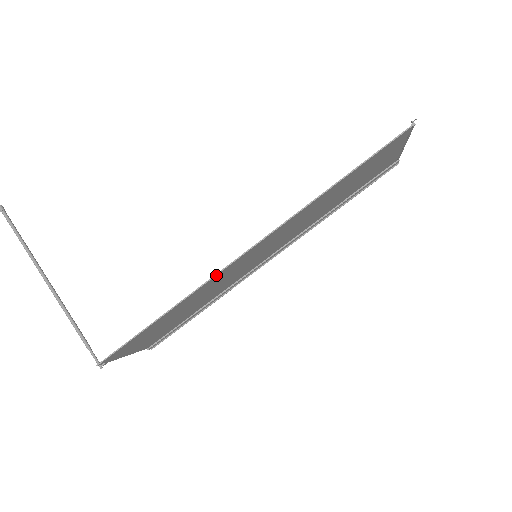
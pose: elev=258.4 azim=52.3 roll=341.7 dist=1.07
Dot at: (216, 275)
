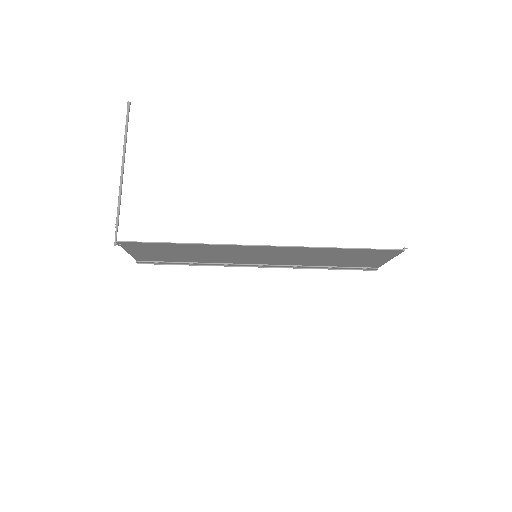
Dot at: (233, 245)
